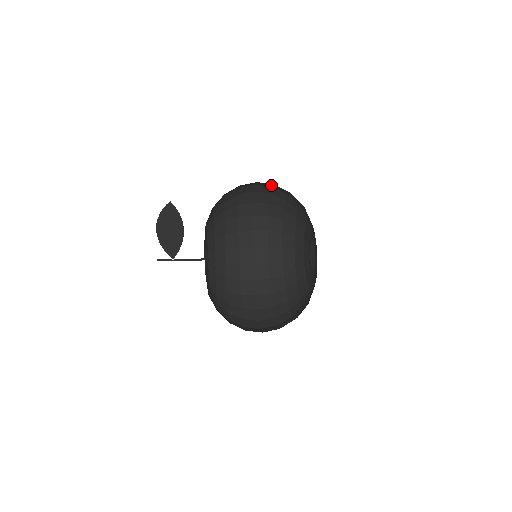
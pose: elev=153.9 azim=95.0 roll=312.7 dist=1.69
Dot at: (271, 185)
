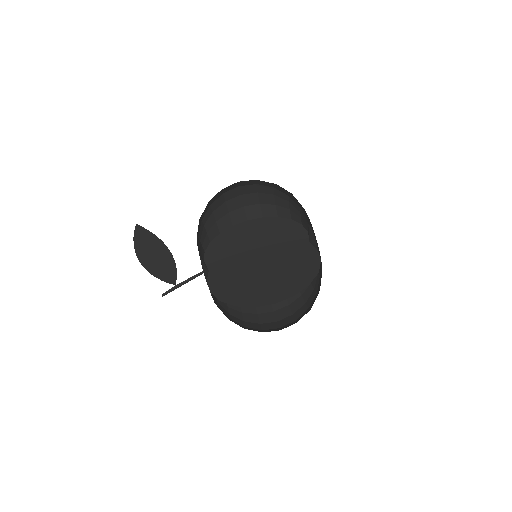
Dot at: occluded
